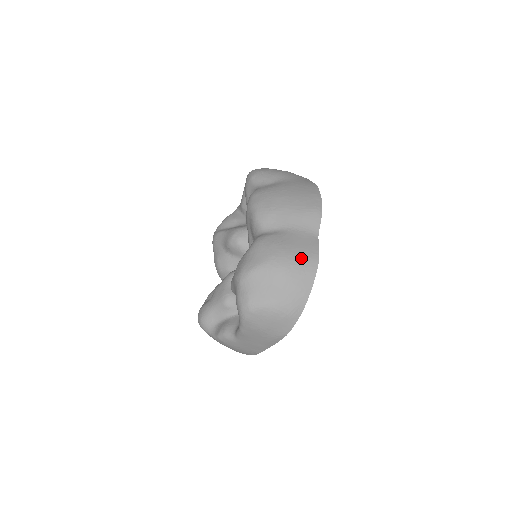
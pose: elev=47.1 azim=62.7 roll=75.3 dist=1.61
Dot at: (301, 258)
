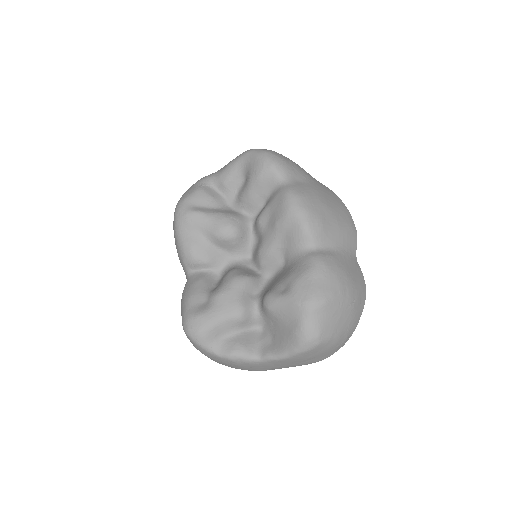
Dot at: (359, 287)
